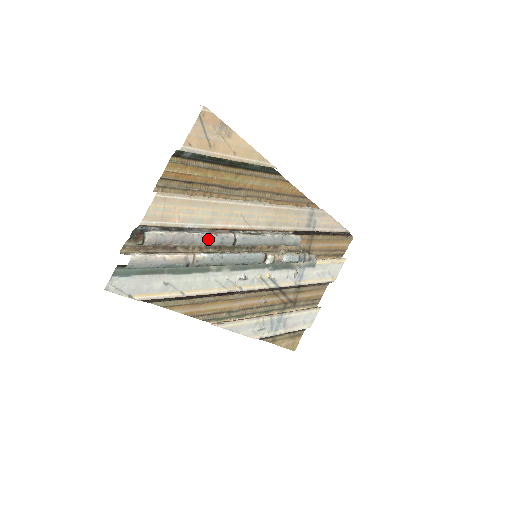
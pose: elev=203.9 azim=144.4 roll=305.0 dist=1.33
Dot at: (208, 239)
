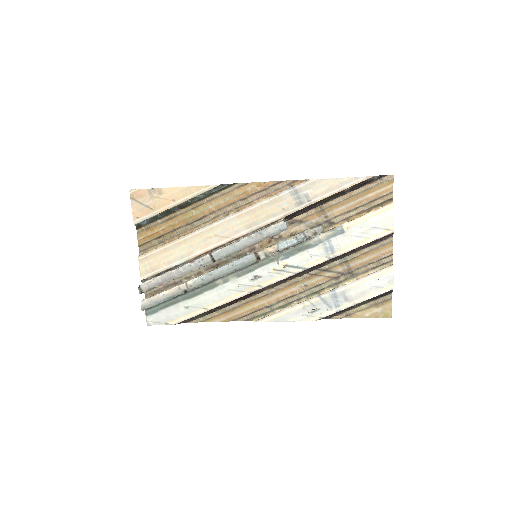
Dot at: (187, 268)
